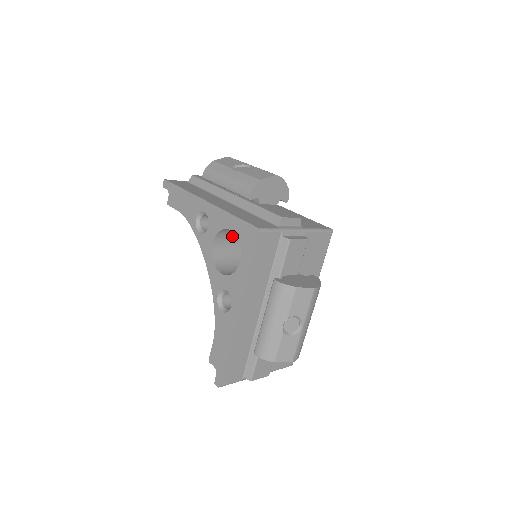
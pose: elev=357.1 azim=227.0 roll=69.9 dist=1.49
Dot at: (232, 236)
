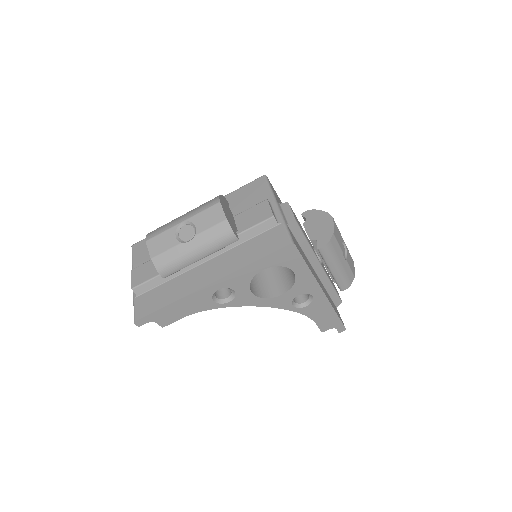
Dot at: occluded
